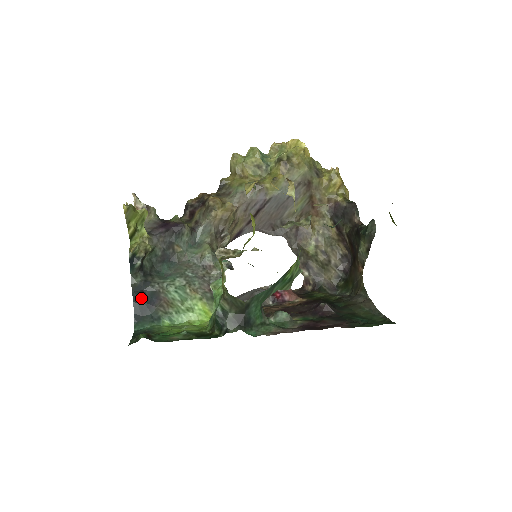
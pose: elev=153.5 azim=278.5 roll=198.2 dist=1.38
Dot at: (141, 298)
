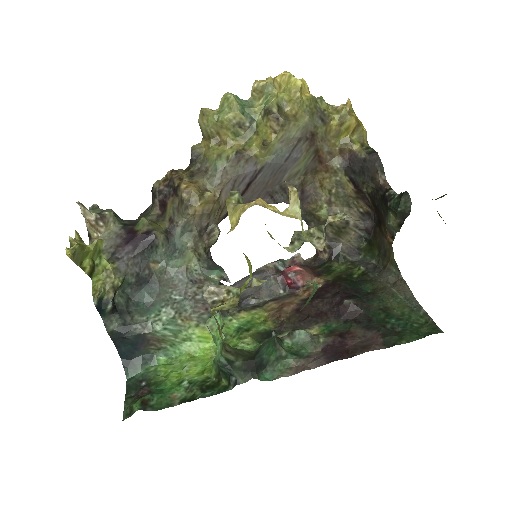
Dot at: (124, 342)
